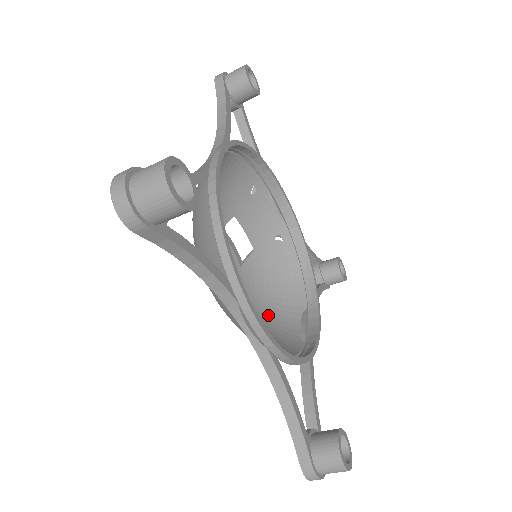
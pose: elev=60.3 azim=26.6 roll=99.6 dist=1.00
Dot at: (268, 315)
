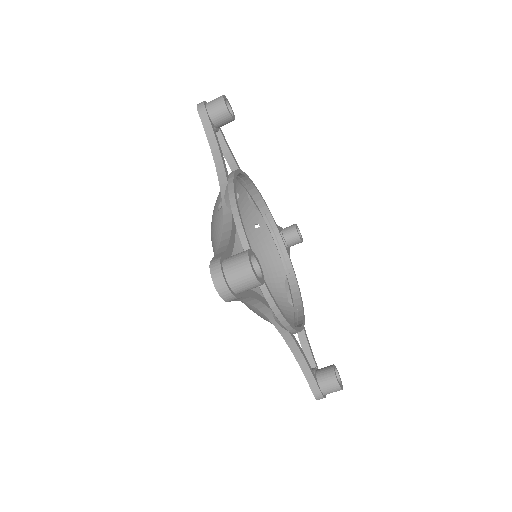
Dot at: occluded
